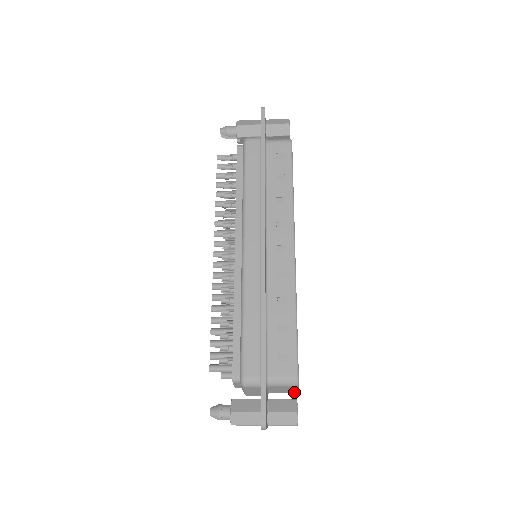
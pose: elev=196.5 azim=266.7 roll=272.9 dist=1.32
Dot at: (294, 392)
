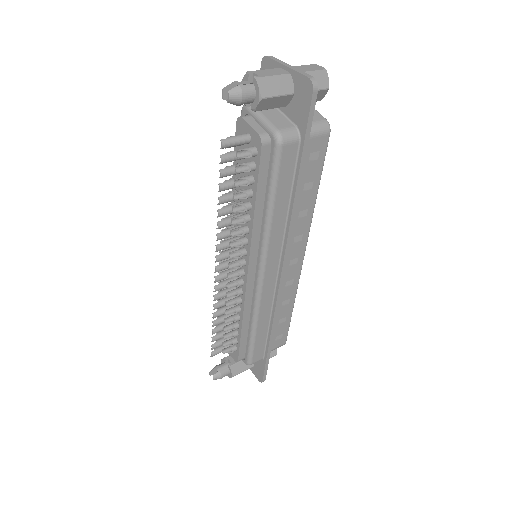
Dot at: occluded
